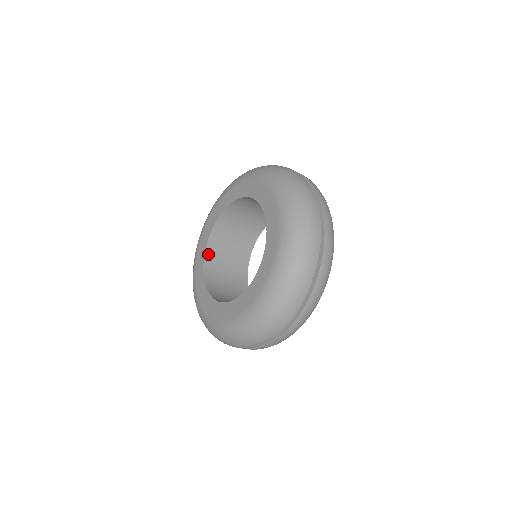
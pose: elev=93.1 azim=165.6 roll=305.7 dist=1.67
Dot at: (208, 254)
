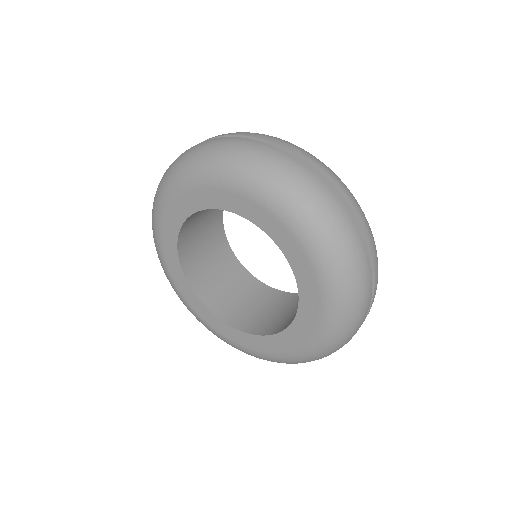
Dot at: (192, 281)
